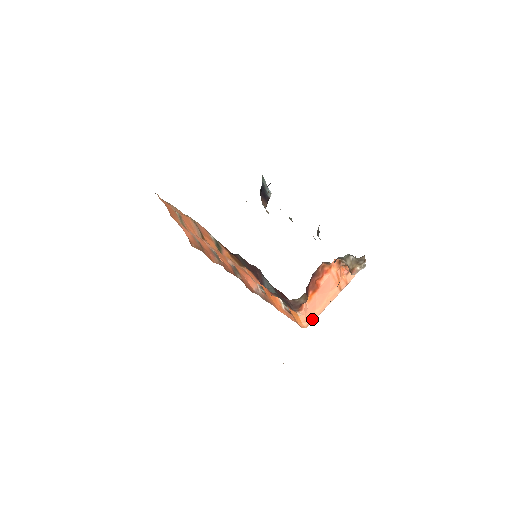
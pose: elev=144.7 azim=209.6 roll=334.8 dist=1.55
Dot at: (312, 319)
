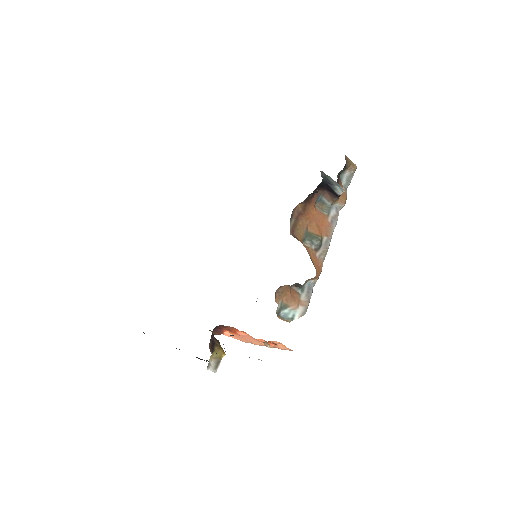
Dot at: (248, 342)
